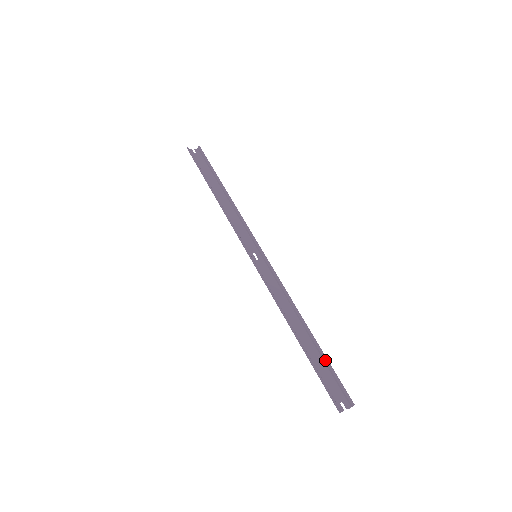
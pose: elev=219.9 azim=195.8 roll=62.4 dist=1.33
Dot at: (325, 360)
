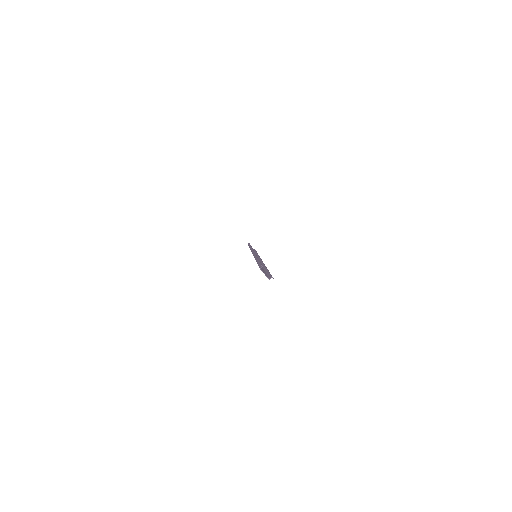
Dot at: (268, 271)
